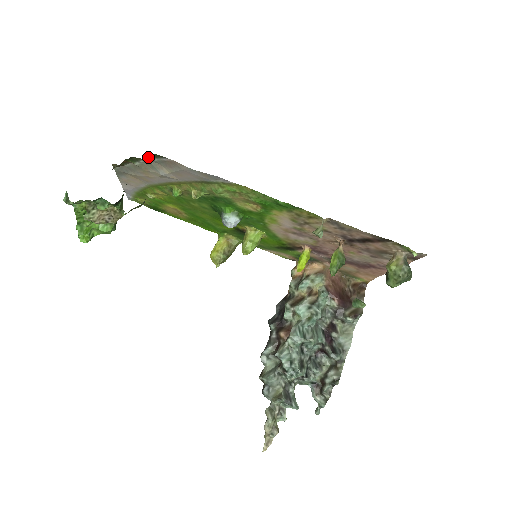
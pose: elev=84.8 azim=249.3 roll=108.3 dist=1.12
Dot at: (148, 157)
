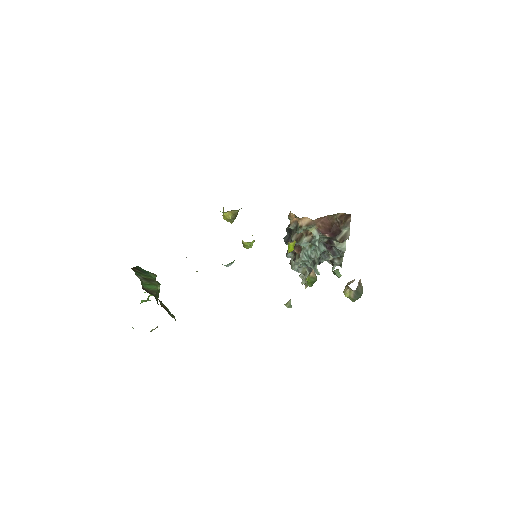
Dot at: (159, 301)
